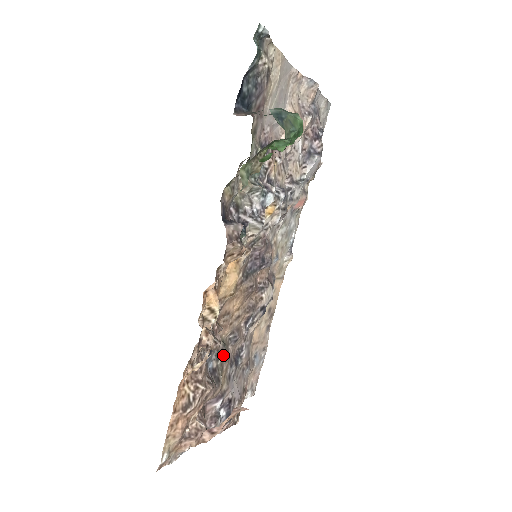
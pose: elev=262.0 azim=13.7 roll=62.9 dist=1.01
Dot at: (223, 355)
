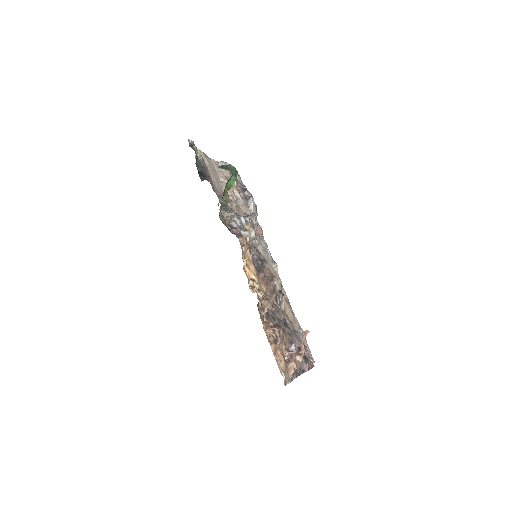
Dot at: (276, 318)
